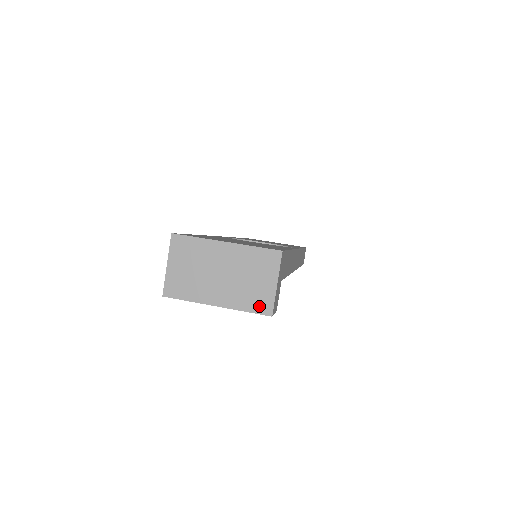
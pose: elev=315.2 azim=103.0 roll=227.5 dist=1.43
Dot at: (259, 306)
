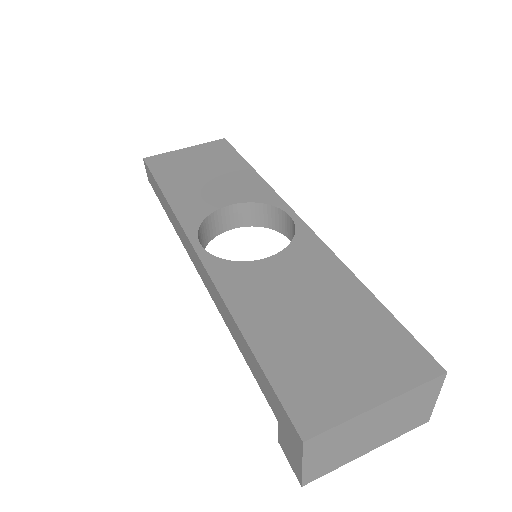
Dot at: (416, 424)
